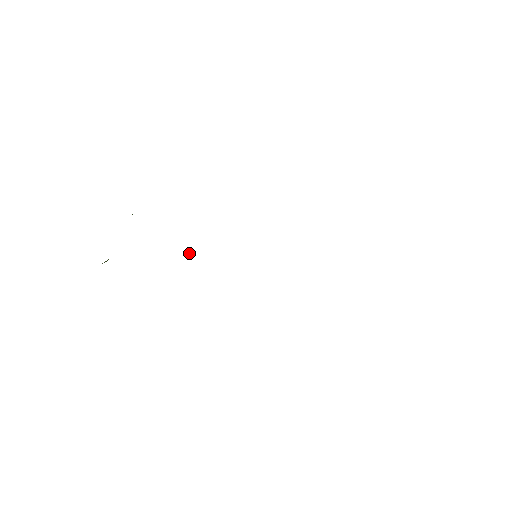
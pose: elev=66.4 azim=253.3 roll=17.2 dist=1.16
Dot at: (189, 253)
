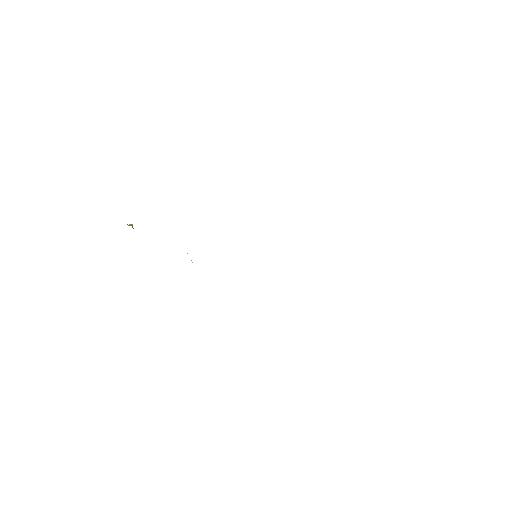
Dot at: (191, 260)
